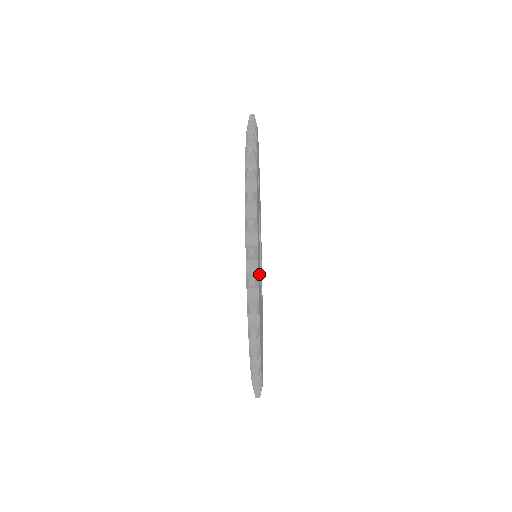
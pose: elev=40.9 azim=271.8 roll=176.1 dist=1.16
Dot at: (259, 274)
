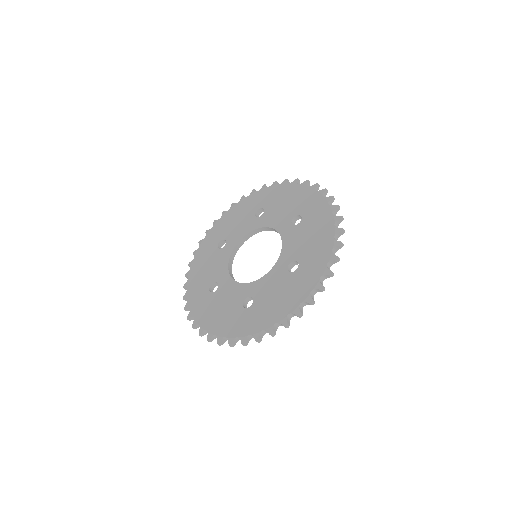
Dot at: occluded
